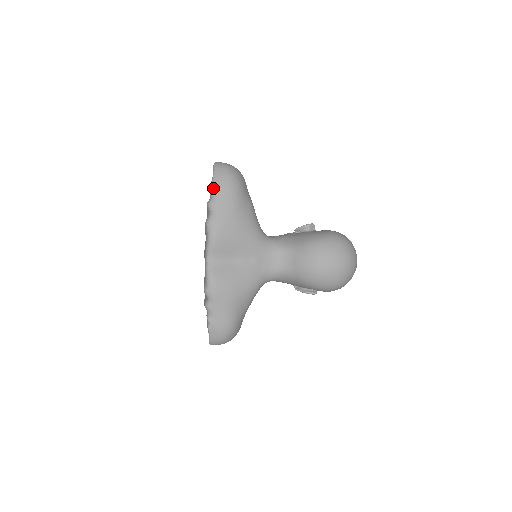
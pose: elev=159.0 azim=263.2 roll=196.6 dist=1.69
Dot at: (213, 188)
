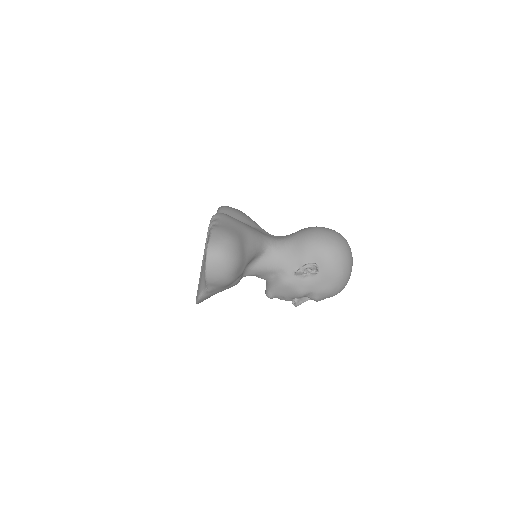
Dot at: occluded
